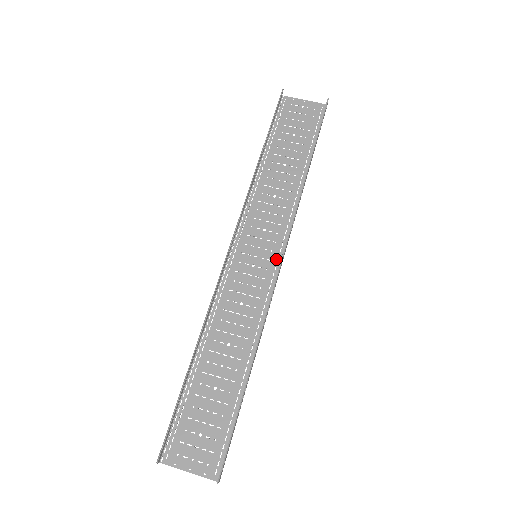
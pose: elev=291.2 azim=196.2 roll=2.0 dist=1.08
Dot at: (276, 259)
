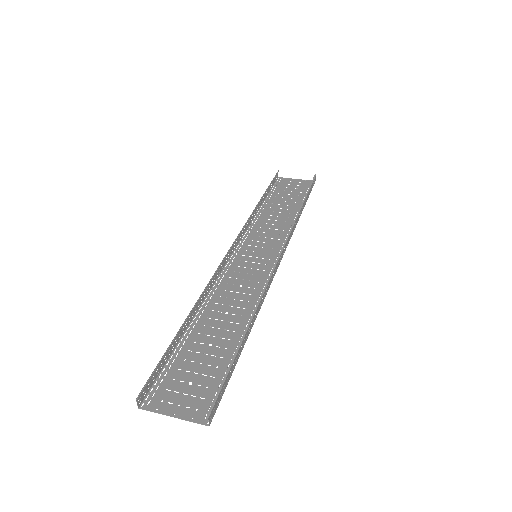
Dot at: (275, 258)
